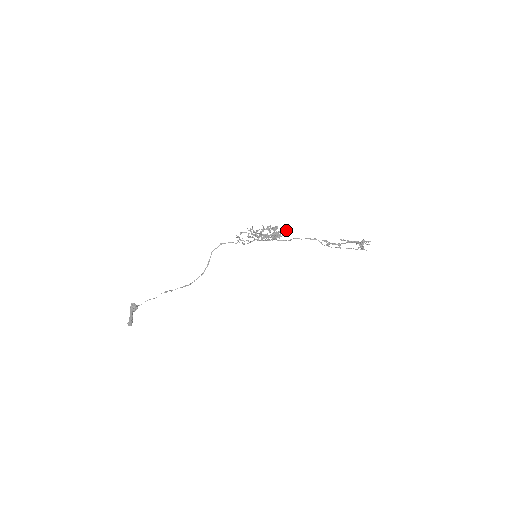
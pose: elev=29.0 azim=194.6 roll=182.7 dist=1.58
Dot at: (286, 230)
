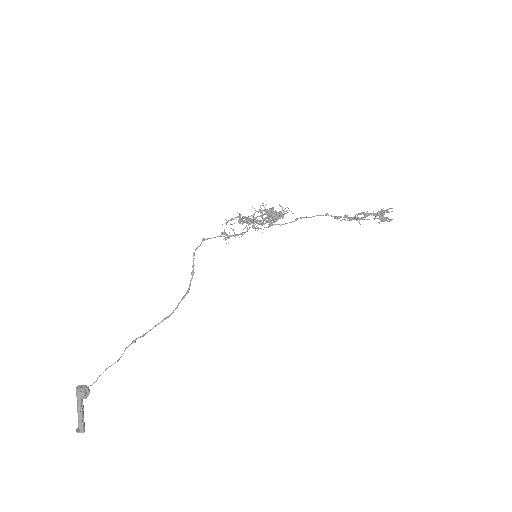
Dot at: occluded
